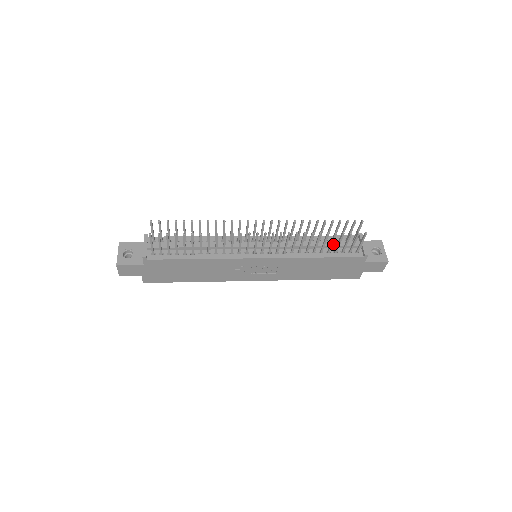
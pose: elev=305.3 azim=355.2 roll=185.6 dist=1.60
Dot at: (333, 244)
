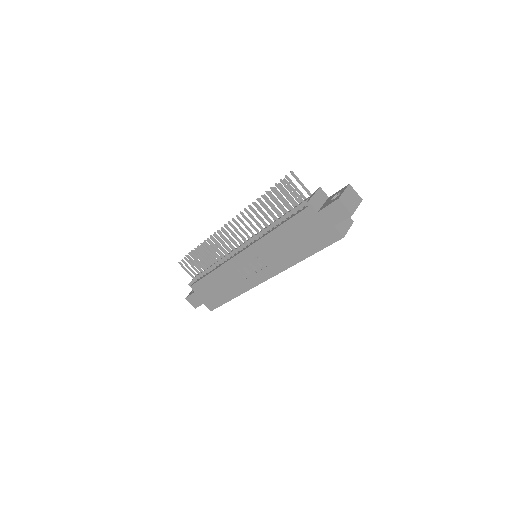
Dot at: (290, 211)
